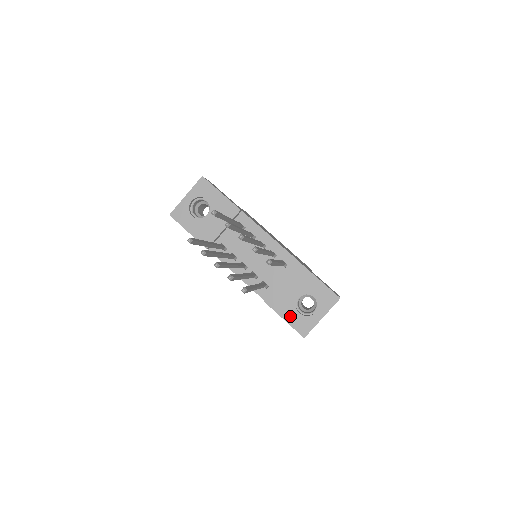
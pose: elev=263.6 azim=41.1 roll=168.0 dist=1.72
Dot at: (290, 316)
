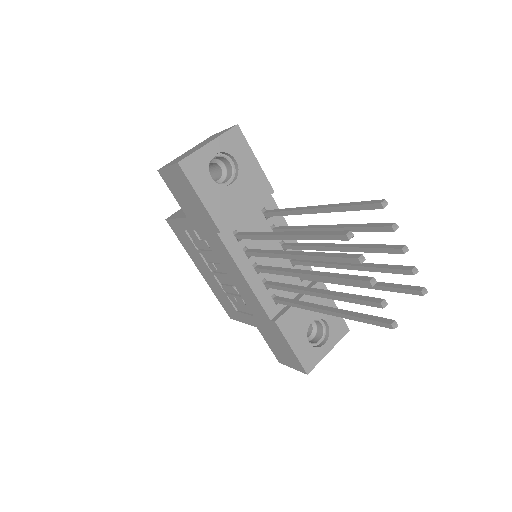
Dot at: (299, 345)
